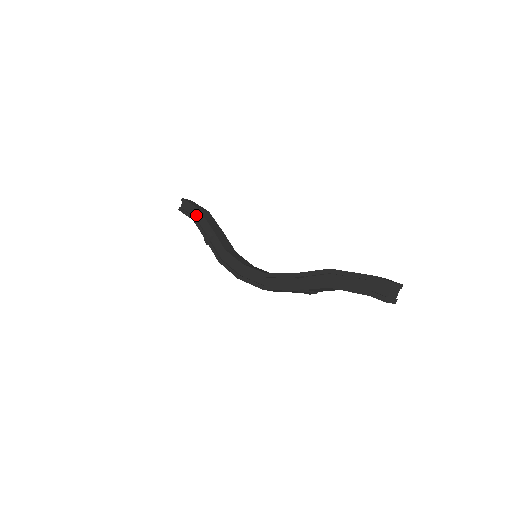
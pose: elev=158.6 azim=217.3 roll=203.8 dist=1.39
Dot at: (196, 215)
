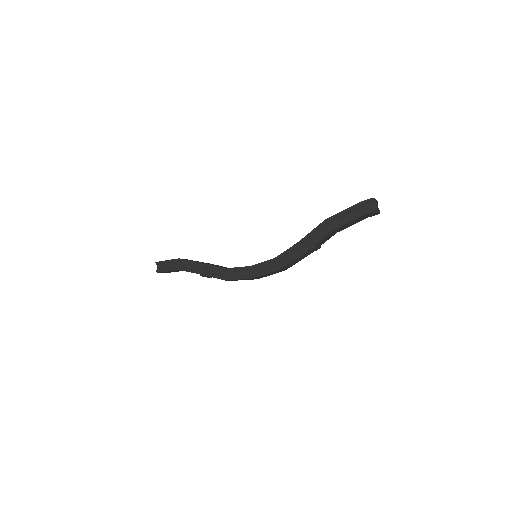
Dot at: (179, 265)
